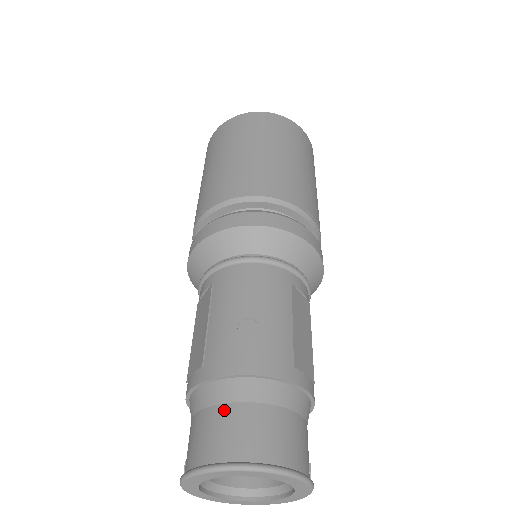
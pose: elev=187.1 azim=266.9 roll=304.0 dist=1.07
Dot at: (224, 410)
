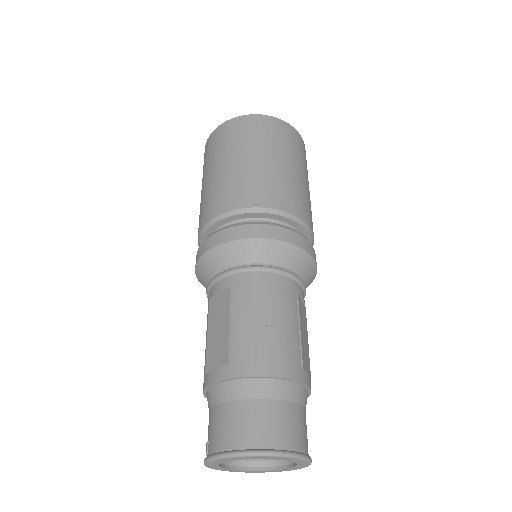
Dot at: (250, 405)
